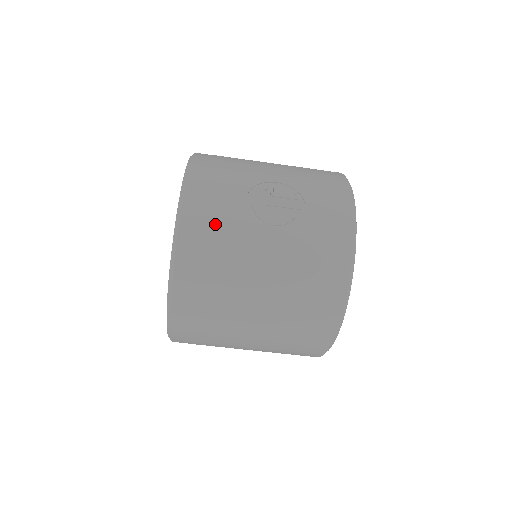
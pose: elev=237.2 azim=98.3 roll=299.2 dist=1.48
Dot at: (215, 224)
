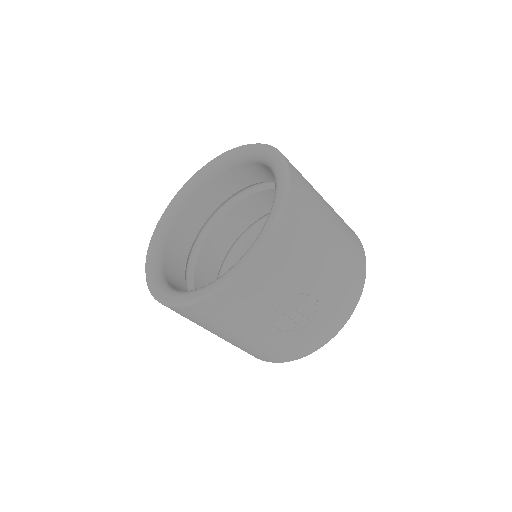
Dot at: (241, 307)
